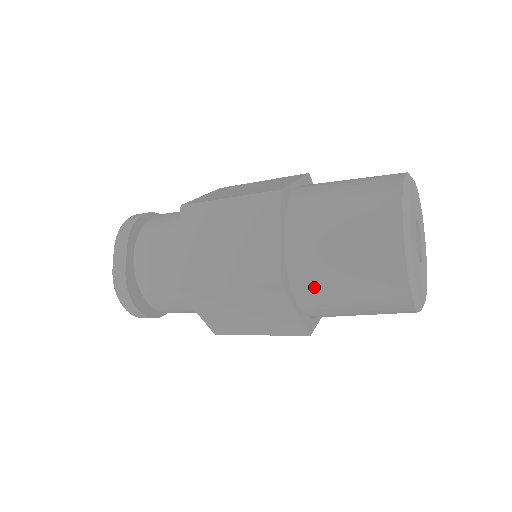
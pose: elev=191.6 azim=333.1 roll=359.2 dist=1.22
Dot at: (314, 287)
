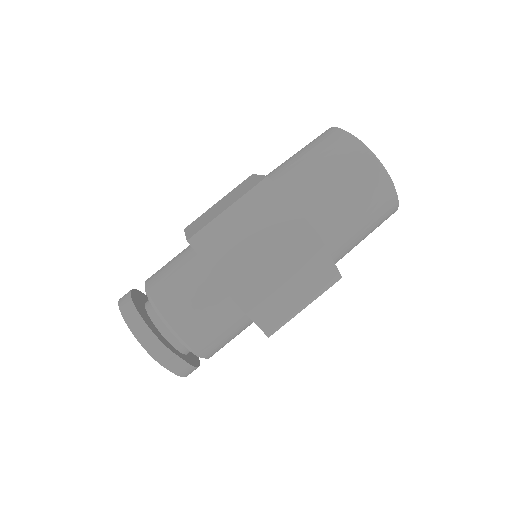
Dot at: occluded
